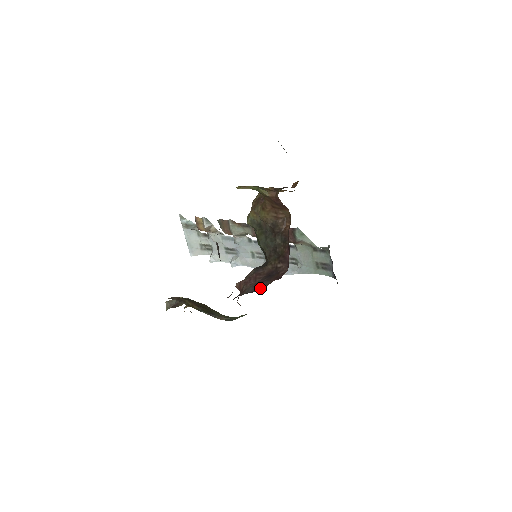
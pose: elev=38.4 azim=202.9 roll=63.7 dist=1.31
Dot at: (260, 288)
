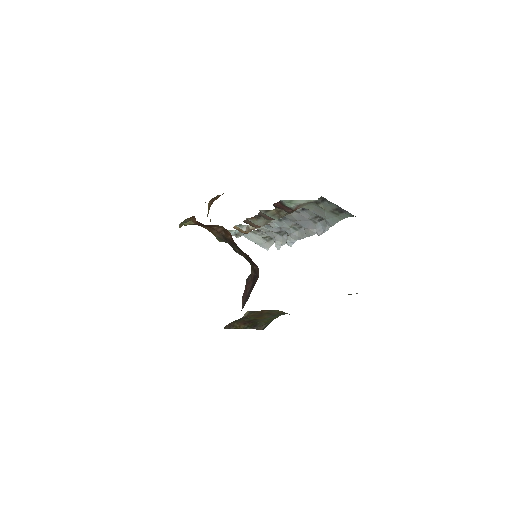
Dot at: occluded
